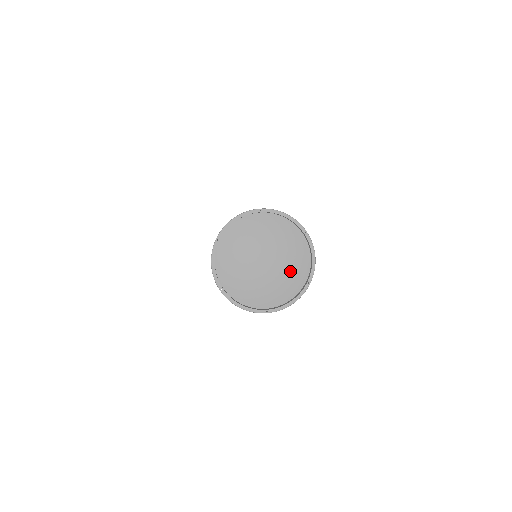
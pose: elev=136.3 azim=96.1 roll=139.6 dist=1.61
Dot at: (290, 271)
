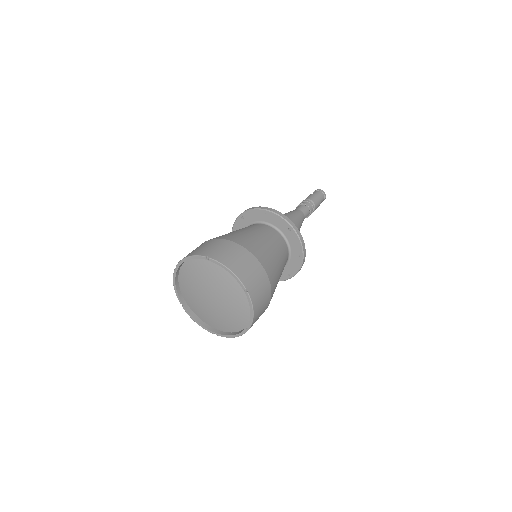
Dot at: (234, 313)
